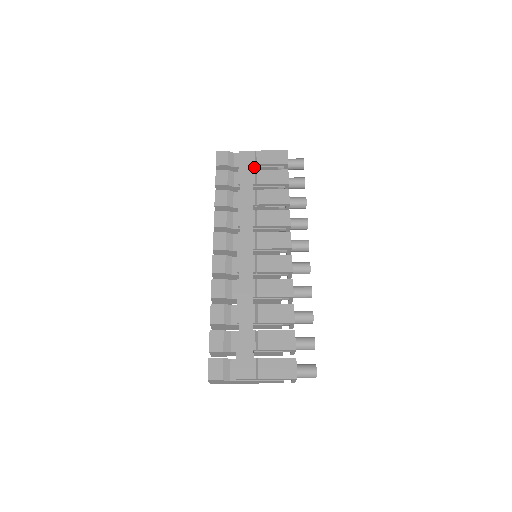
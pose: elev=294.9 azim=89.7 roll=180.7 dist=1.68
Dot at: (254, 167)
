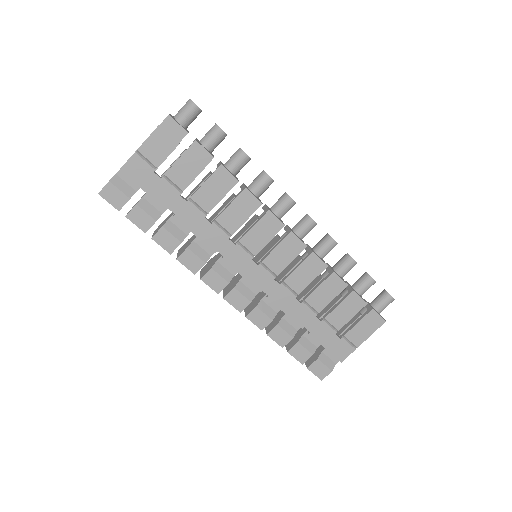
Dot at: (155, 170)
